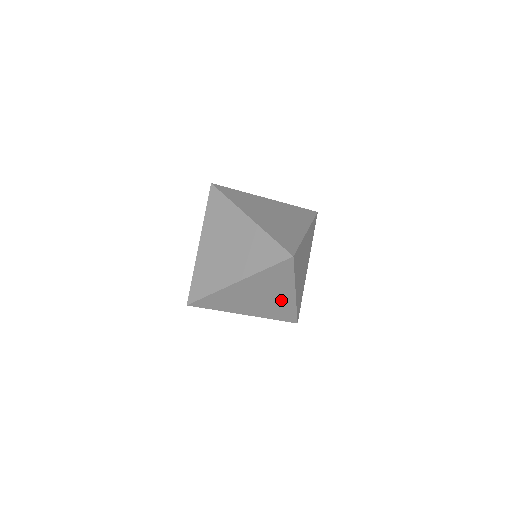
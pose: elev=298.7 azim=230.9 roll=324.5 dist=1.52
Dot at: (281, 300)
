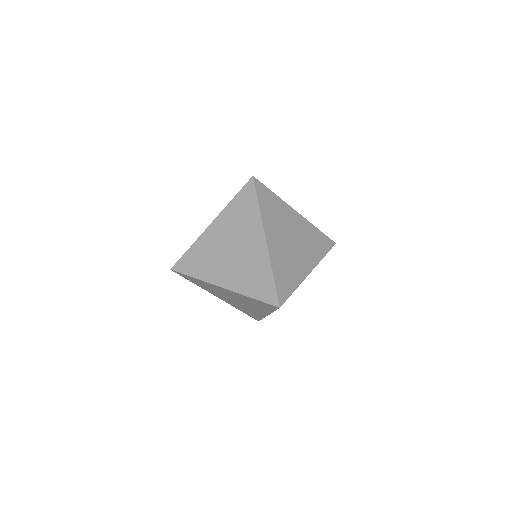
Dot at: (253, 310)
